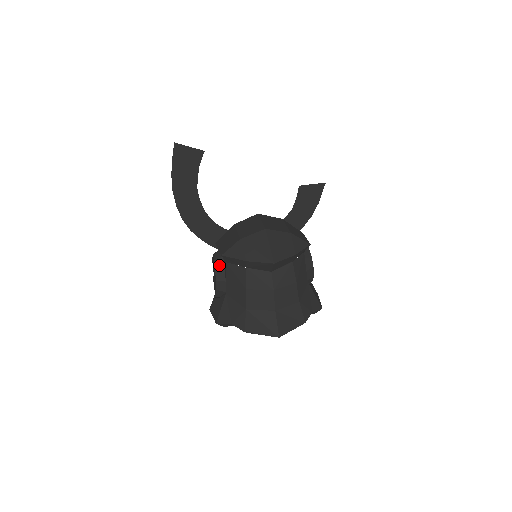
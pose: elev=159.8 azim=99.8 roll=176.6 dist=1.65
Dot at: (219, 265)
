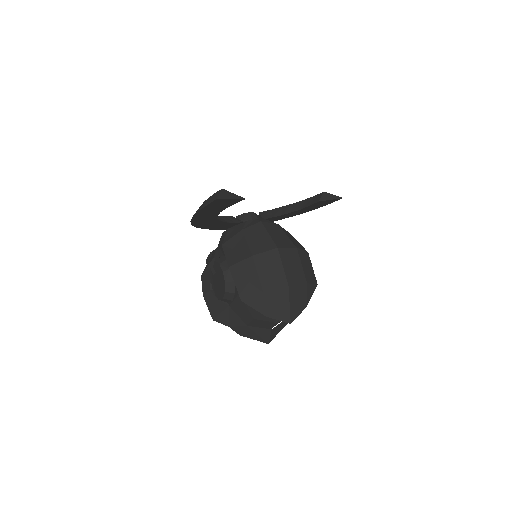
Dot at: (230, 289)
